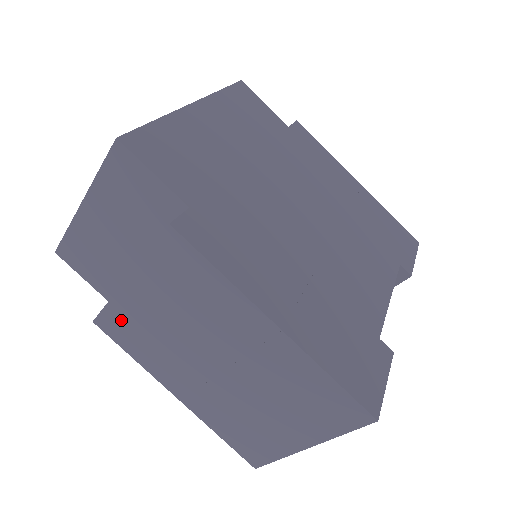
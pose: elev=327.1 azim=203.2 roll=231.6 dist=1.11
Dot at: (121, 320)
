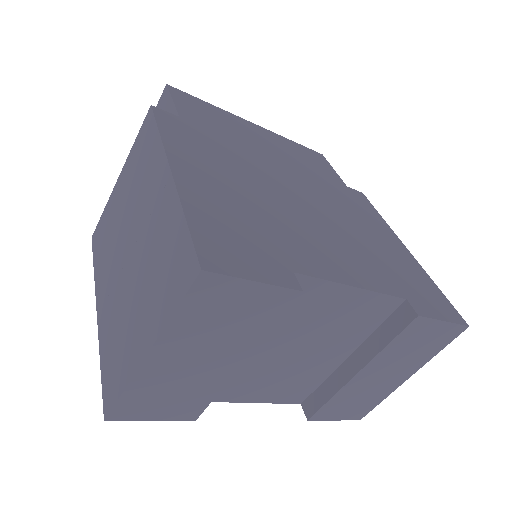
Dot at: (103, 225)
